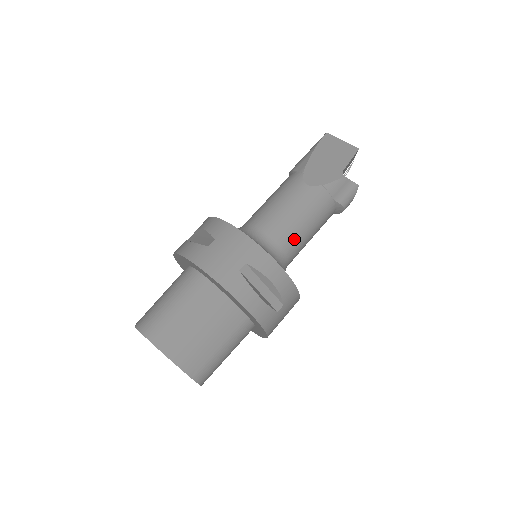
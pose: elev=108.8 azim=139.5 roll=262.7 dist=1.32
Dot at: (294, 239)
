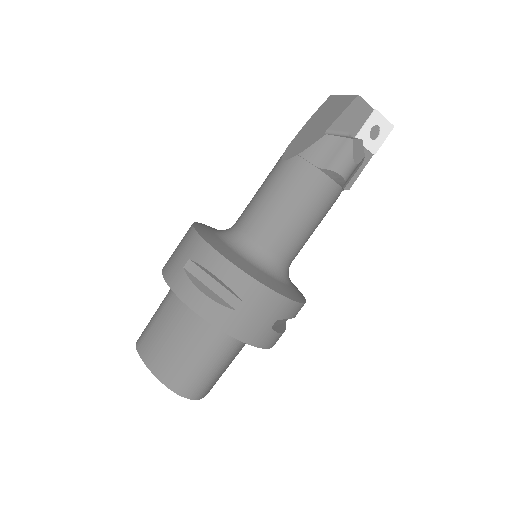
Dot at: (269, 226)
